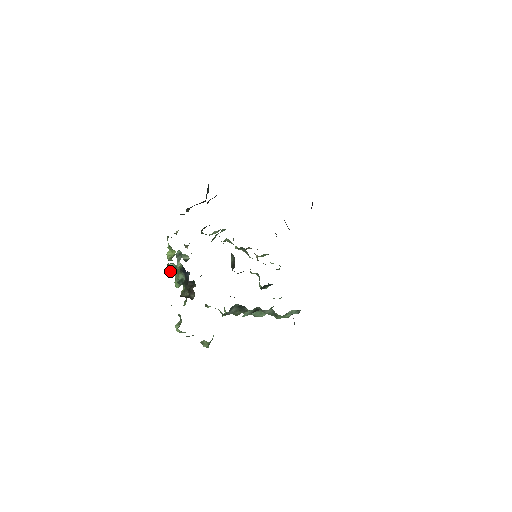
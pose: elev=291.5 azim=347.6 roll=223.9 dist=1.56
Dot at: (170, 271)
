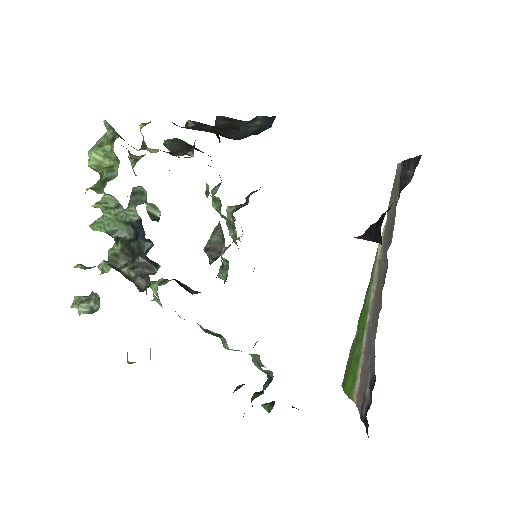
Dot at: (100, 205)
